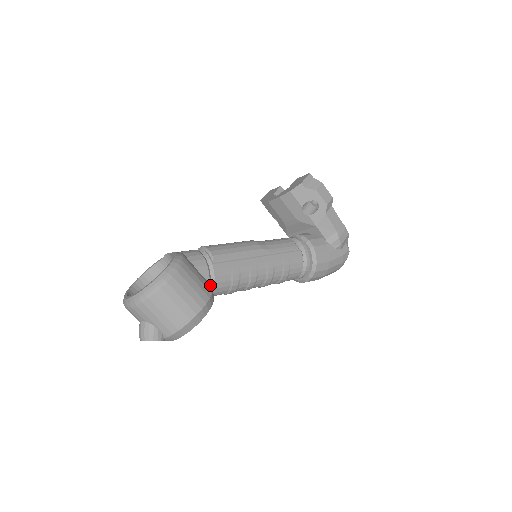
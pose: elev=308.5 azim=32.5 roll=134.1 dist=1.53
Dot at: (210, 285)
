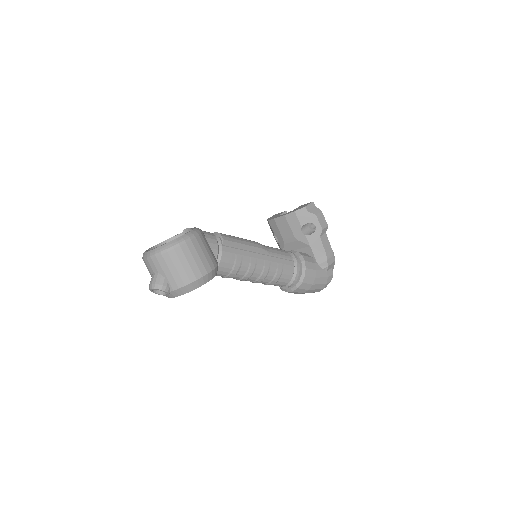
Dot at: occluded
